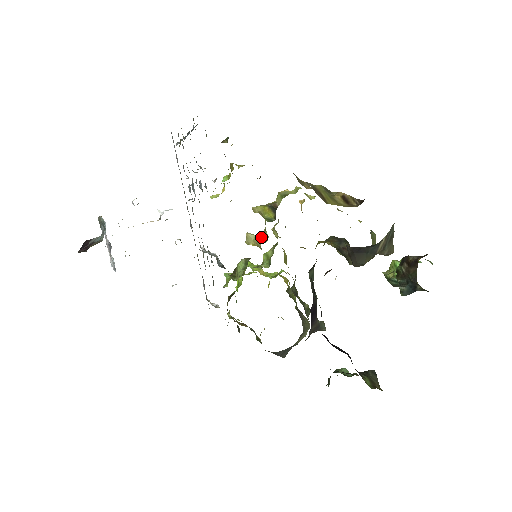
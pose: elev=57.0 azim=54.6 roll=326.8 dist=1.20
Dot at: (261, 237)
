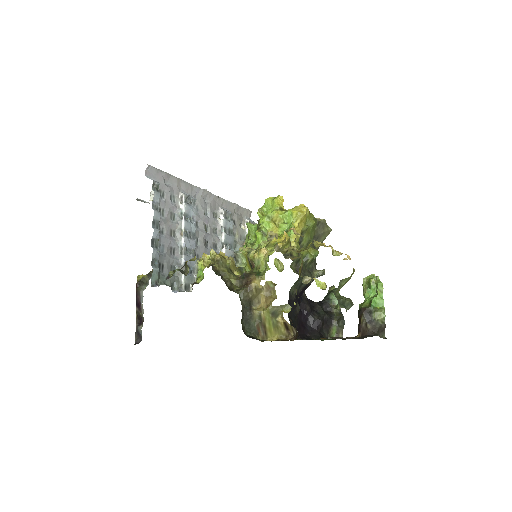
Dot at: occluded
